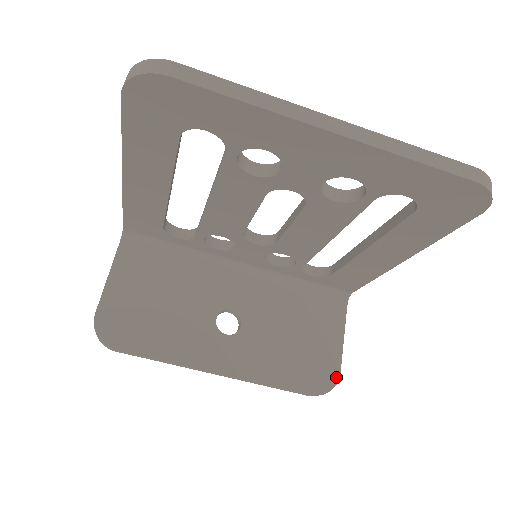
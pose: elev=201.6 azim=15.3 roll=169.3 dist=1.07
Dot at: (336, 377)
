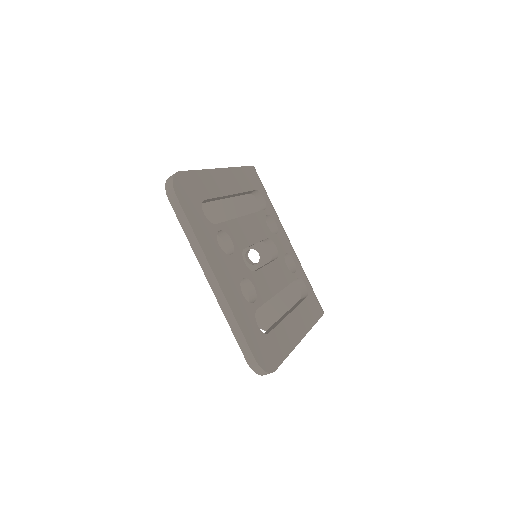
Dot at: occluded
